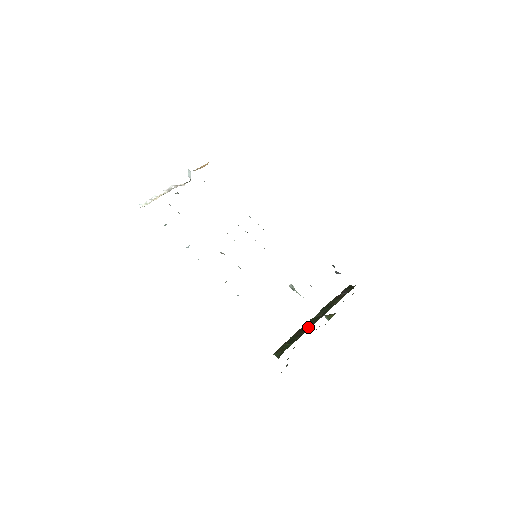
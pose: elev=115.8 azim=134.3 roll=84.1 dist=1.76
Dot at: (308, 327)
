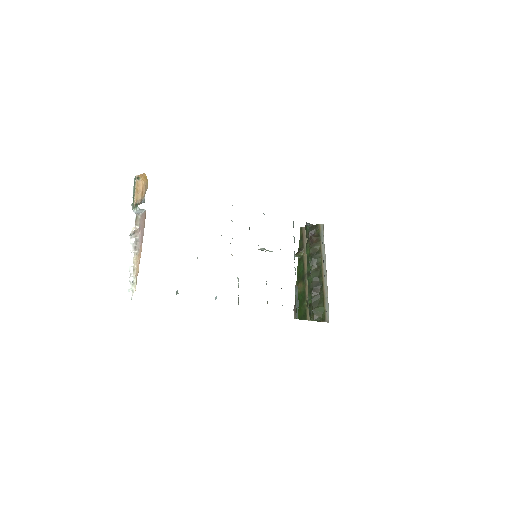
Dot at: (318, 284)
